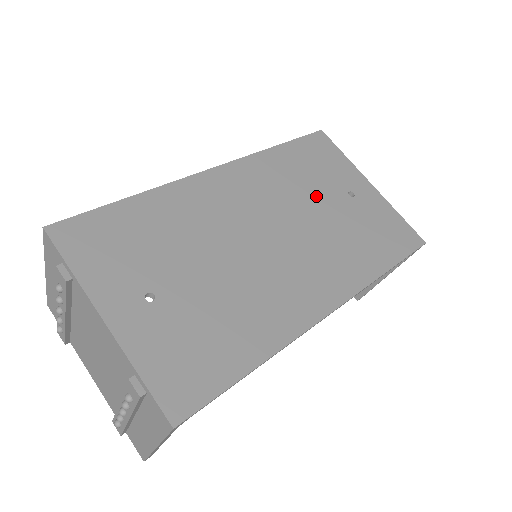
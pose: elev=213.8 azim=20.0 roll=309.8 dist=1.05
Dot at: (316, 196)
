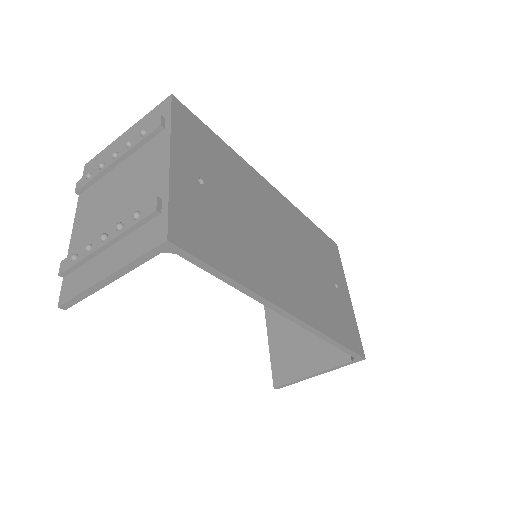
Dot at: (317, 262)
